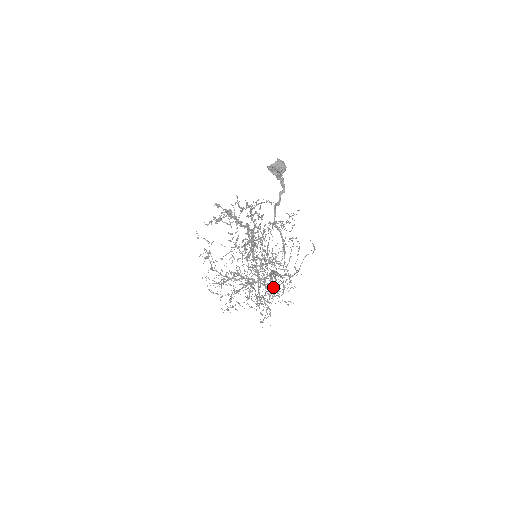
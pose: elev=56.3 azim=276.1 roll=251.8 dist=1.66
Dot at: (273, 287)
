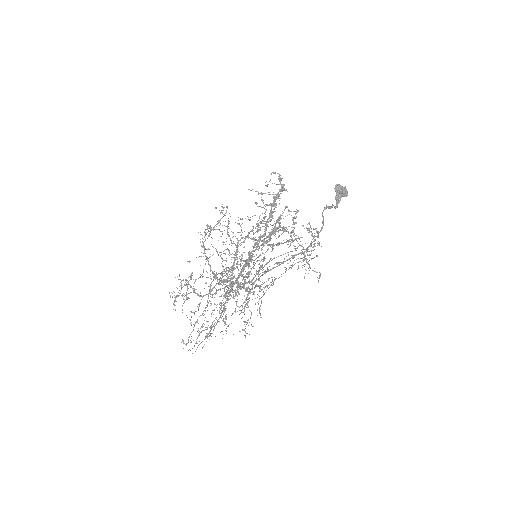
Dot at: occluded
